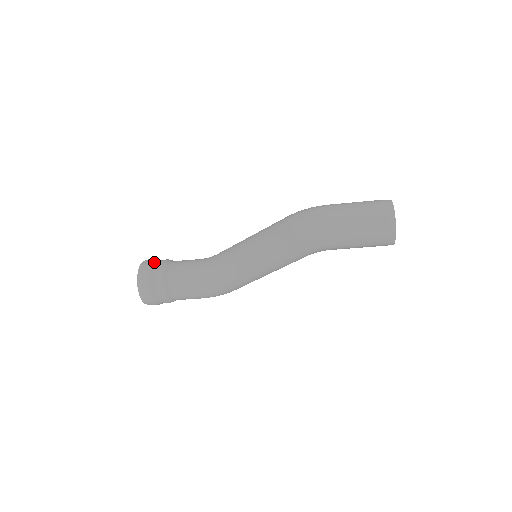
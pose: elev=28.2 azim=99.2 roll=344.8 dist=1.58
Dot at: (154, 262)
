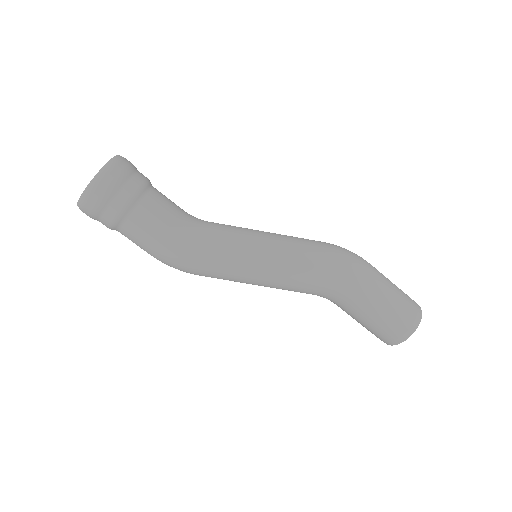
Dot at: occluded
